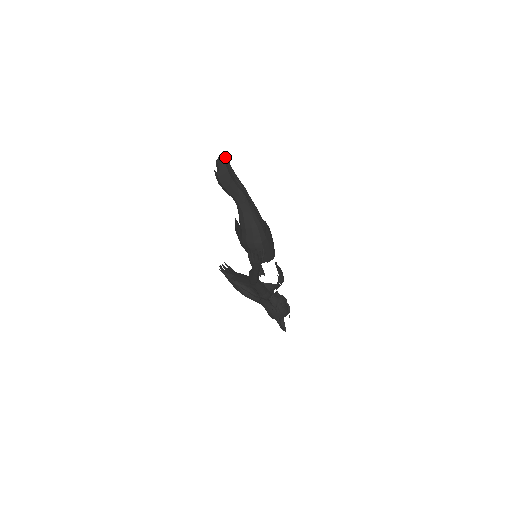
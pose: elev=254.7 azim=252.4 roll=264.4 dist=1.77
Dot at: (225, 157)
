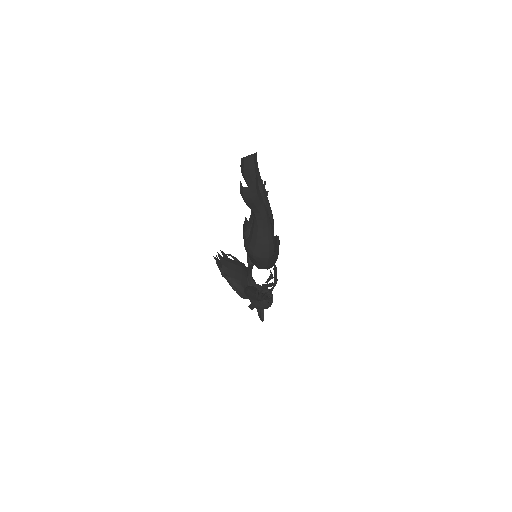
Dot at: (254, 156)
